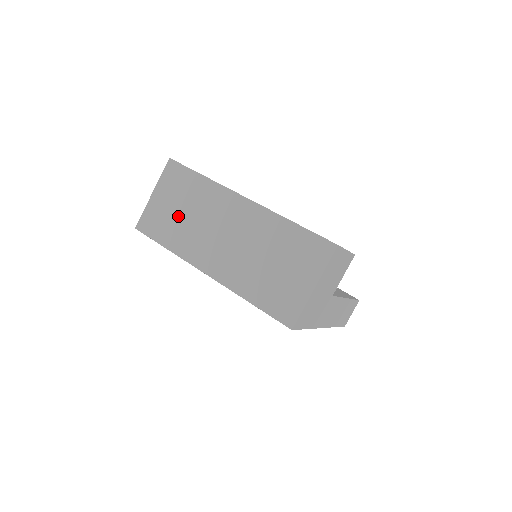
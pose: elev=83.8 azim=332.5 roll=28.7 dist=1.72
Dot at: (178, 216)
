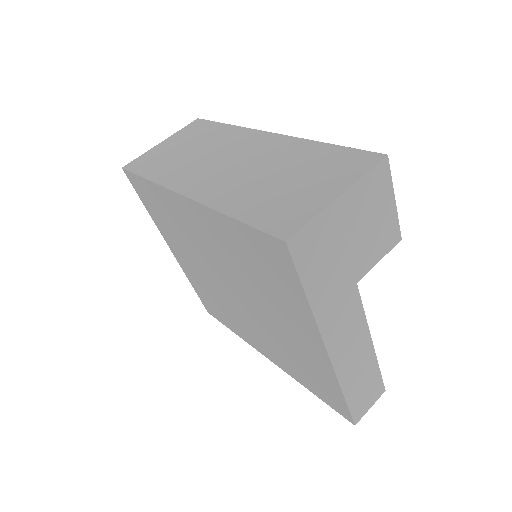
Dot at: (180, 154)
